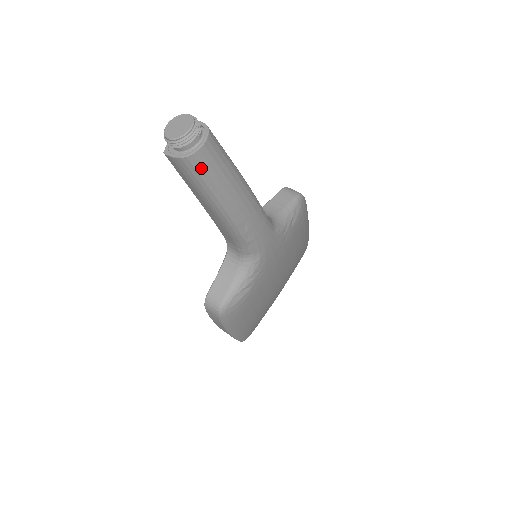
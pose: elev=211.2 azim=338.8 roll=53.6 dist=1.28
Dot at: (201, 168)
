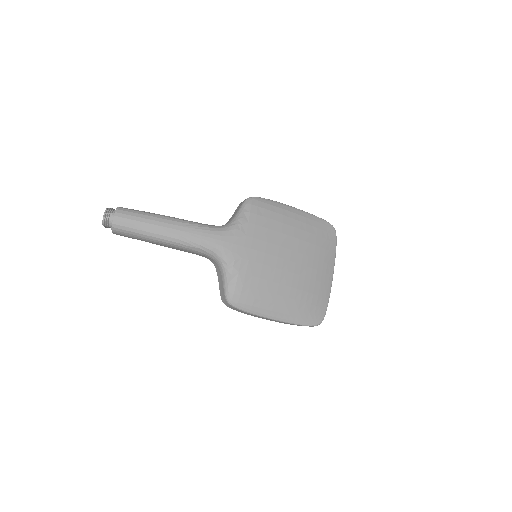
Dot at: (123, 227)
